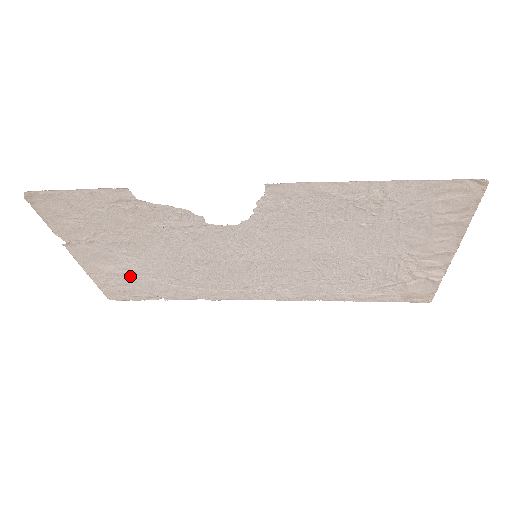
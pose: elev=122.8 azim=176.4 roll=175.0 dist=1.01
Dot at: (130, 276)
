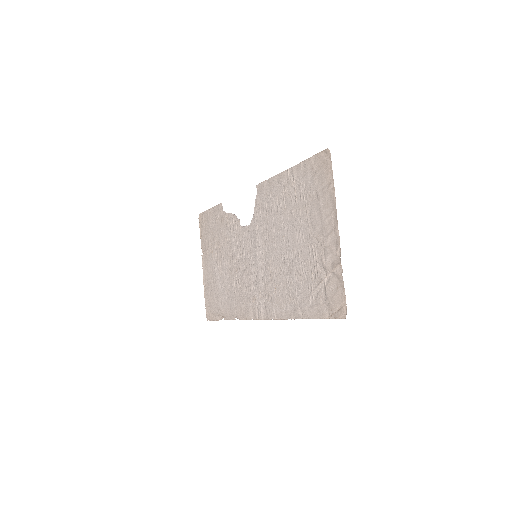
Dot at: (216, 288)
